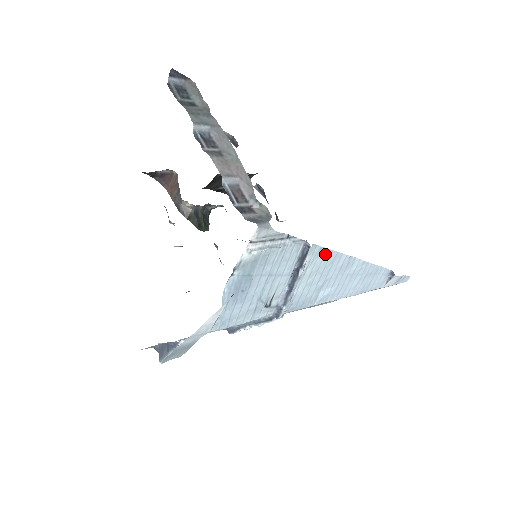
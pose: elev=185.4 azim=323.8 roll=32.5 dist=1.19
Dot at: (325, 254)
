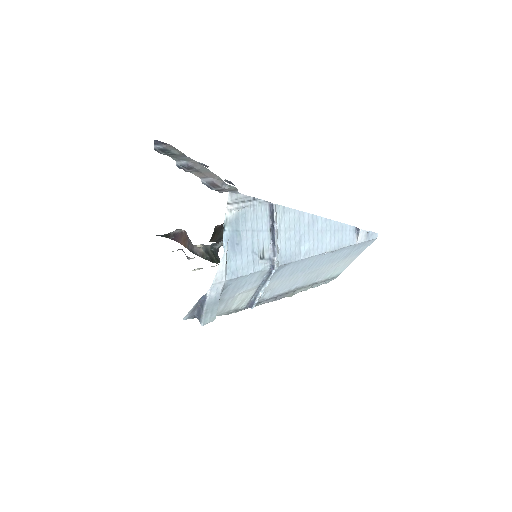
Dot at: (289, 213)
